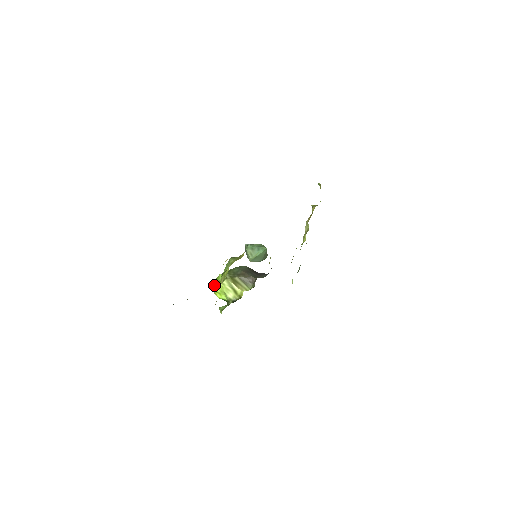
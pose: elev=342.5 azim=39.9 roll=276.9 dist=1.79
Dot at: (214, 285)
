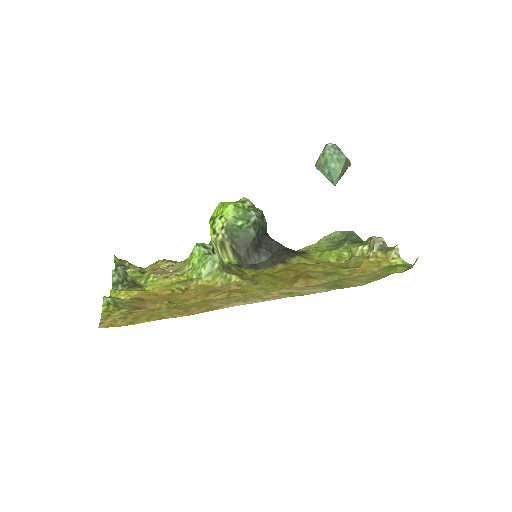
Dot at: (219, 205)
